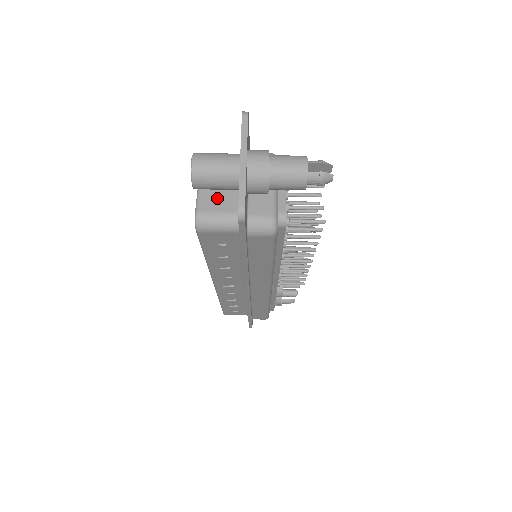
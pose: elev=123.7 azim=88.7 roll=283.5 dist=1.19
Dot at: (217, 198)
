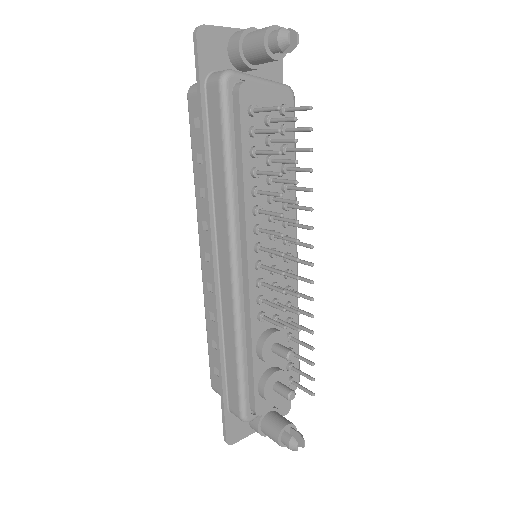
Dot at: occluded
